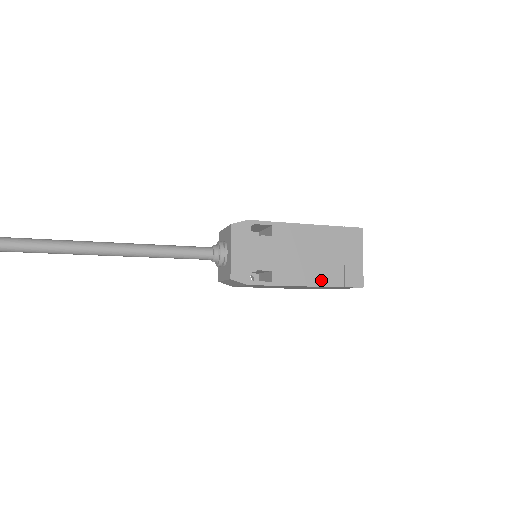
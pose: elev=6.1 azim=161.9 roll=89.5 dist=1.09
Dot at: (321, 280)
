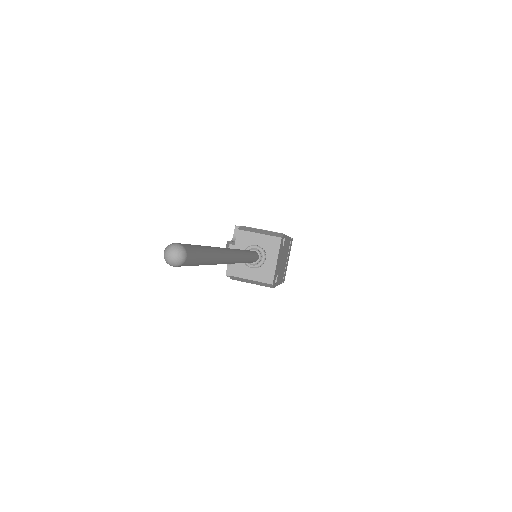
Dot at: (281, 279)
